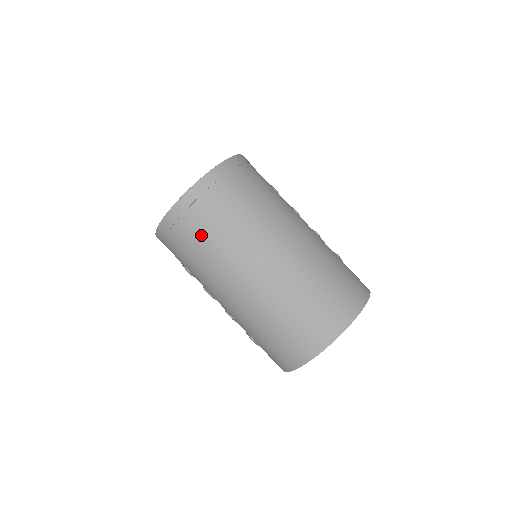
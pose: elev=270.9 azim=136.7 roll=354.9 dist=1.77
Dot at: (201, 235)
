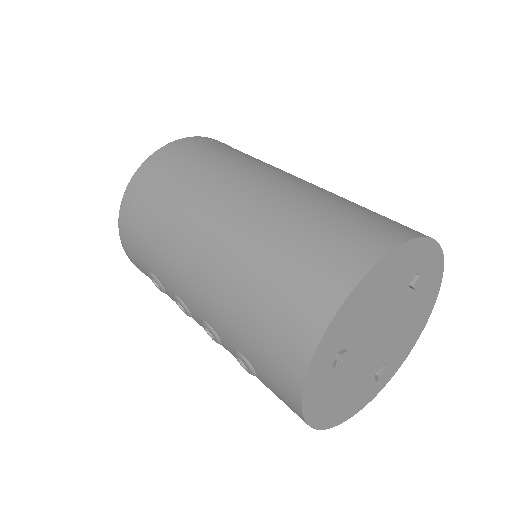
Dot at: (160, 193)
